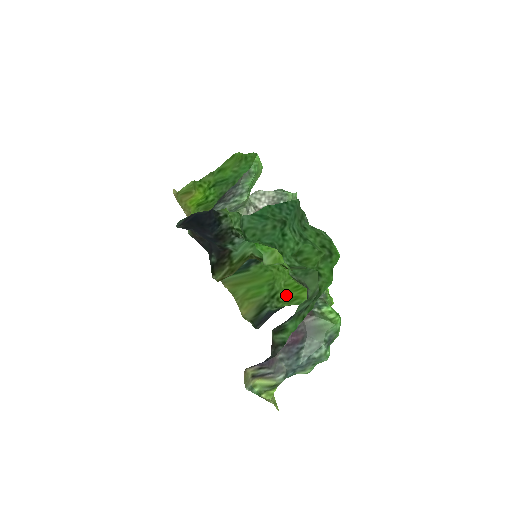
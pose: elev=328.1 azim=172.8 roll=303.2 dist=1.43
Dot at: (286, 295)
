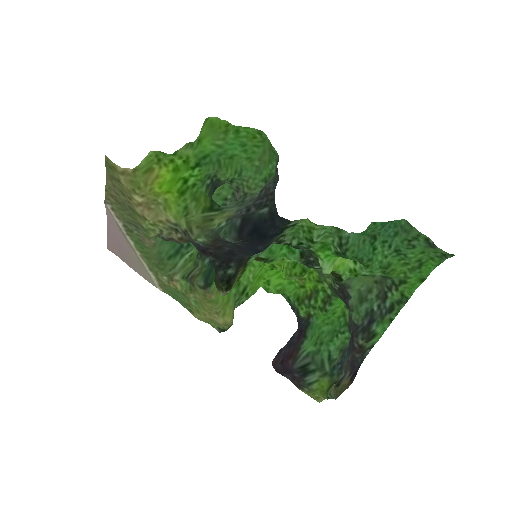
Dot at: (253, 288)
